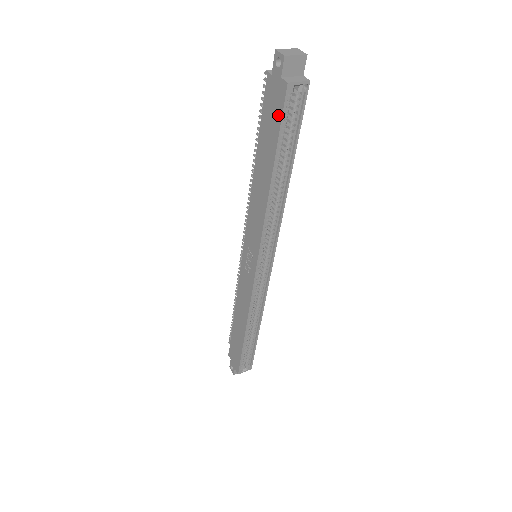
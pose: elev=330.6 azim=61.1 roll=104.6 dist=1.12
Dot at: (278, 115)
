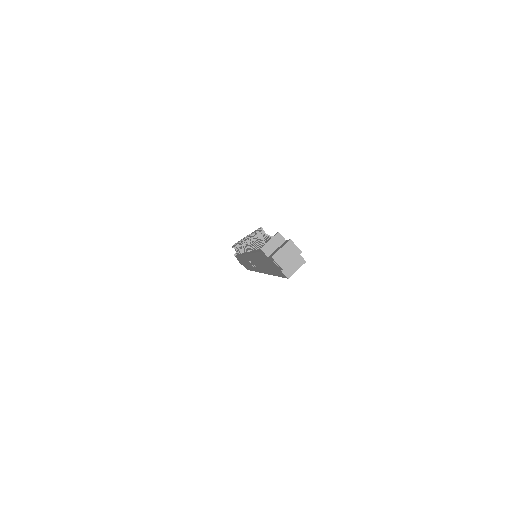
Dot at: (278, 273)
